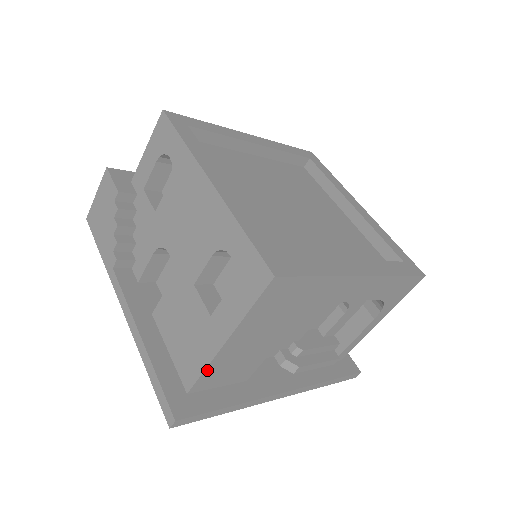
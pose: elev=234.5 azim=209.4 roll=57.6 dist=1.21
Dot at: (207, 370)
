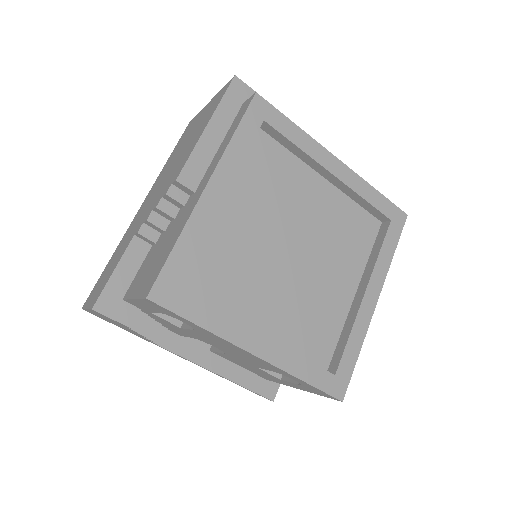
Dot at: occluded
